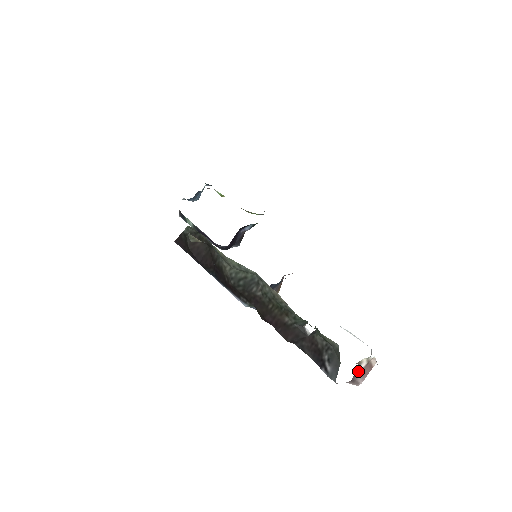
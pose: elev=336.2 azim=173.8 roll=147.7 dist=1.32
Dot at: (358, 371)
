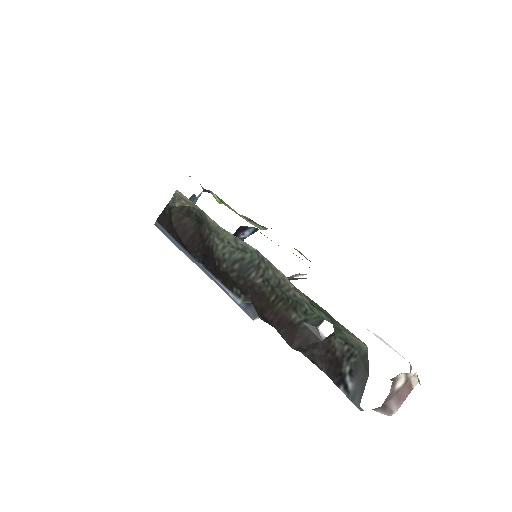
Dot at: (392, 392)
